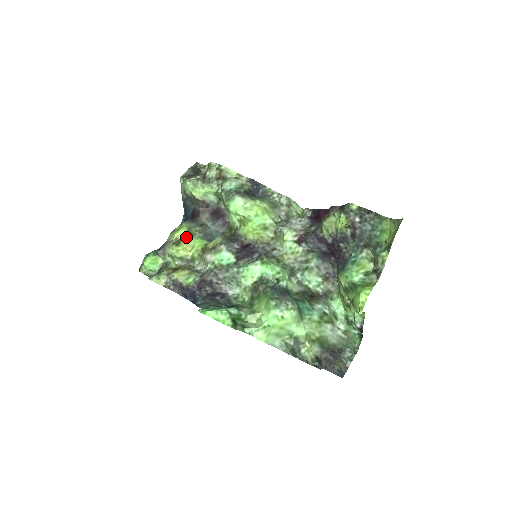
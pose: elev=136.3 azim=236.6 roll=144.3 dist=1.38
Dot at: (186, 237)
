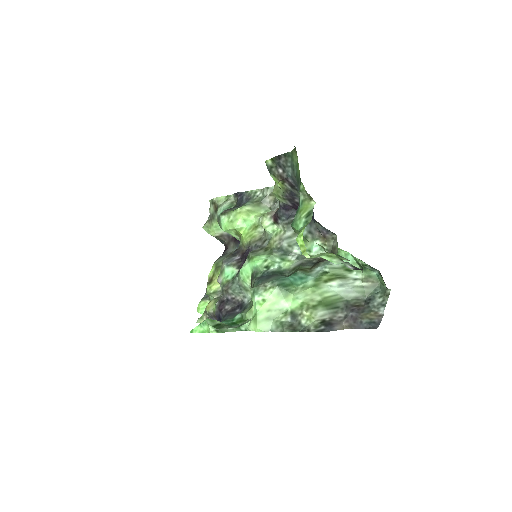
Dot at: (215, 273)
